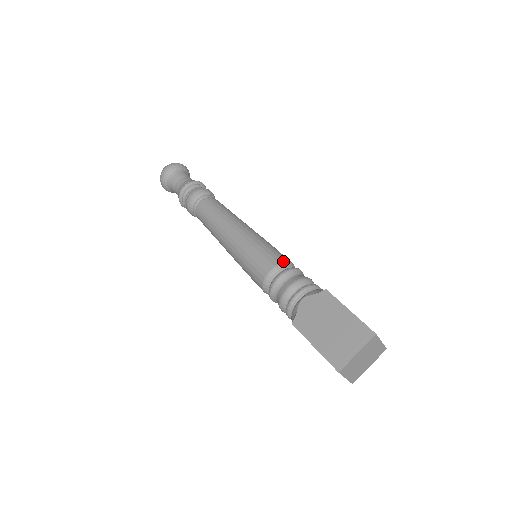
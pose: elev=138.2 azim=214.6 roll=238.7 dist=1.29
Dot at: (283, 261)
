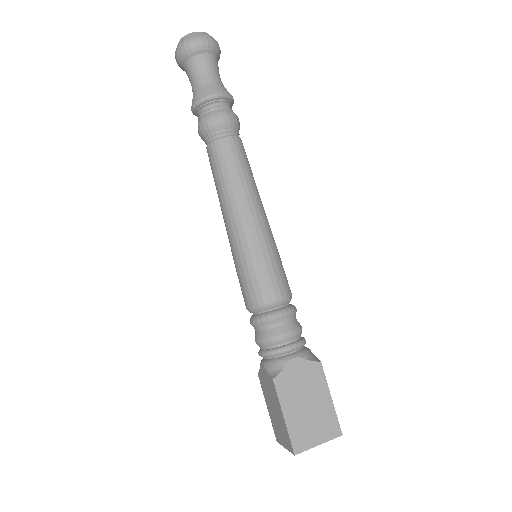
Dot at: (290, 295)
